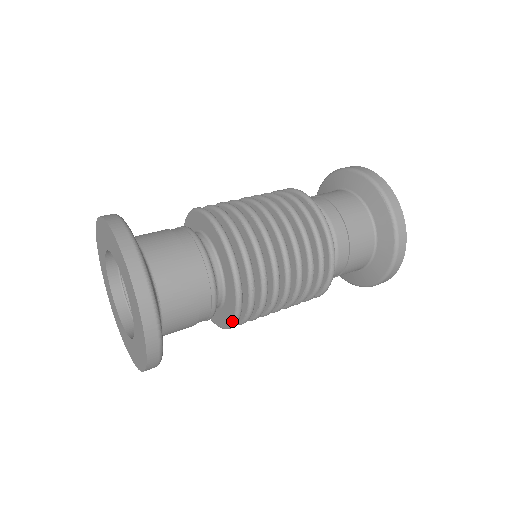
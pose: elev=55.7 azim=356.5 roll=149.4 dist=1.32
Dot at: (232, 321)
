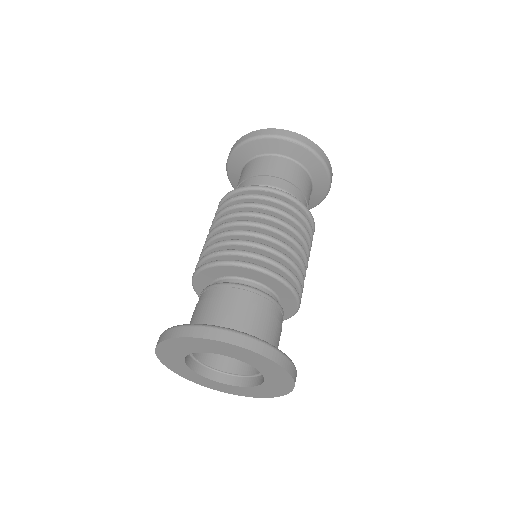
Dot at: (296, 310)
